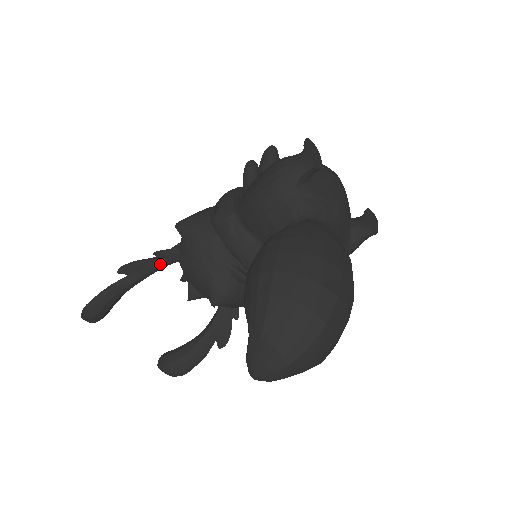
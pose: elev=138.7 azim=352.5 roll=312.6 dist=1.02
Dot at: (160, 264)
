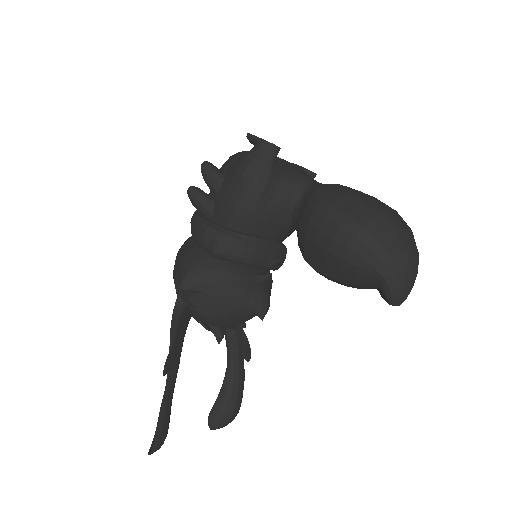
Dot at: (183, 335)
